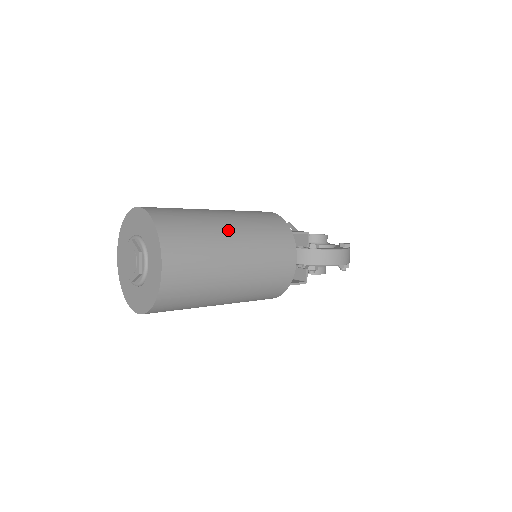
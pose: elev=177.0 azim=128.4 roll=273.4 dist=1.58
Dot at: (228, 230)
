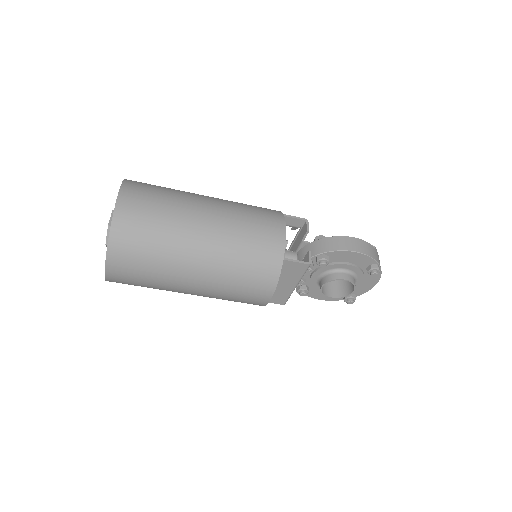
Dot at: (202, 195)
